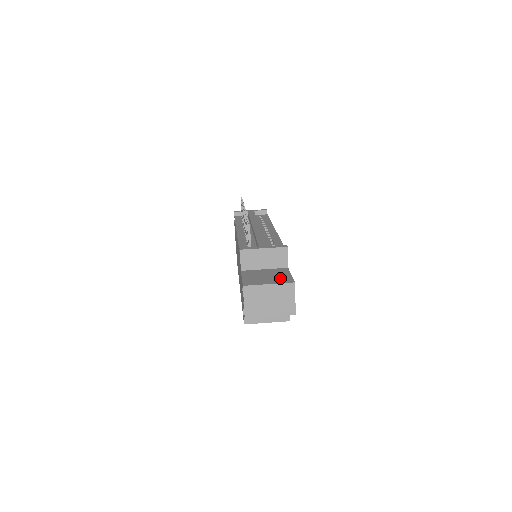
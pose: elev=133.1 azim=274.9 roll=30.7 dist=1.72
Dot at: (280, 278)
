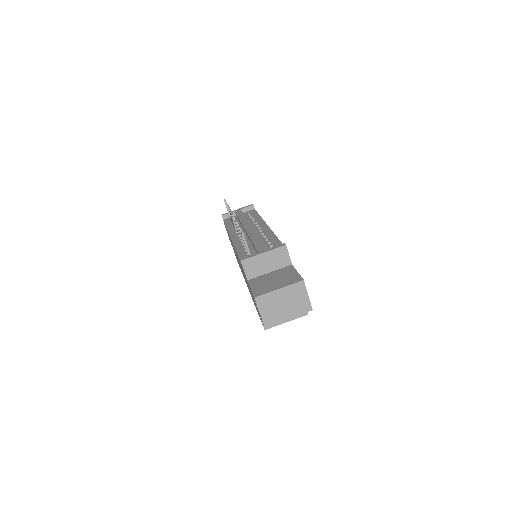
Dot at: (288, 279)
